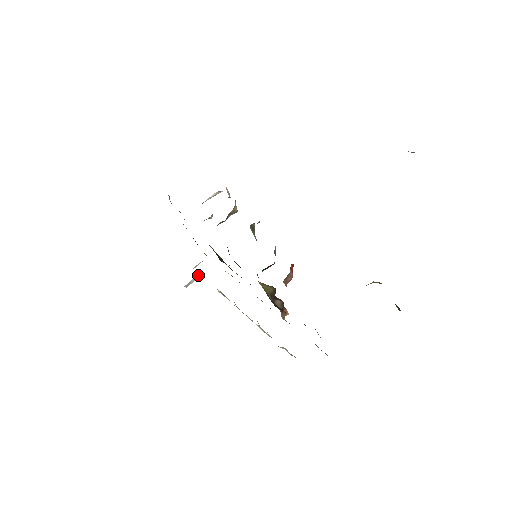
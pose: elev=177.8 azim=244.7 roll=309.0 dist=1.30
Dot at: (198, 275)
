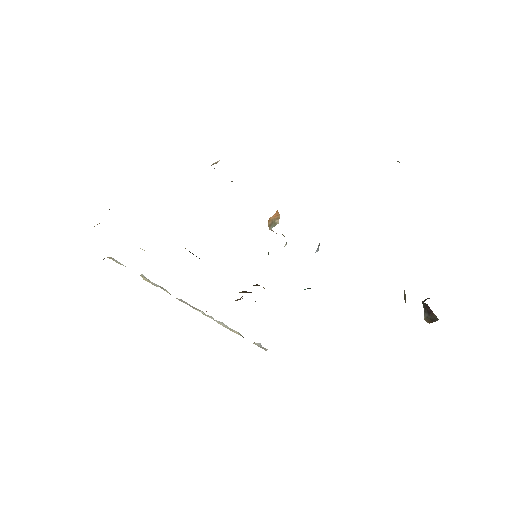
Dot at: occluded
